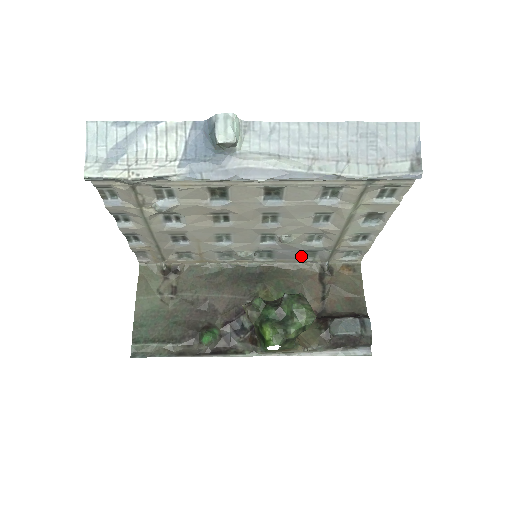
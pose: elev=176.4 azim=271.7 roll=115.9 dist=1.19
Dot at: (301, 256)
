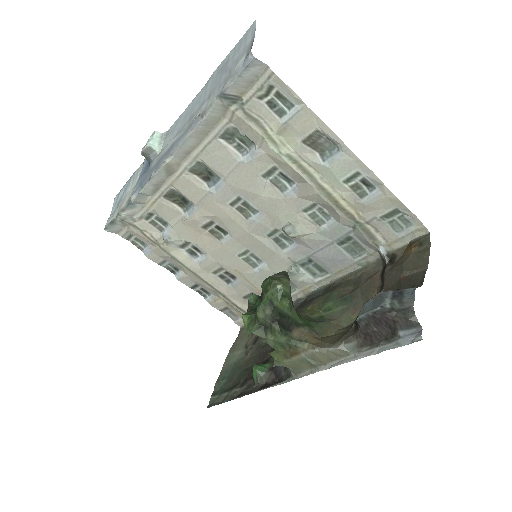
Dot at: (349, 254)
